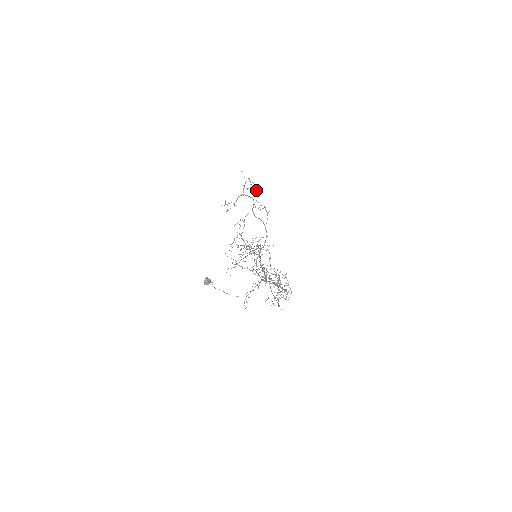
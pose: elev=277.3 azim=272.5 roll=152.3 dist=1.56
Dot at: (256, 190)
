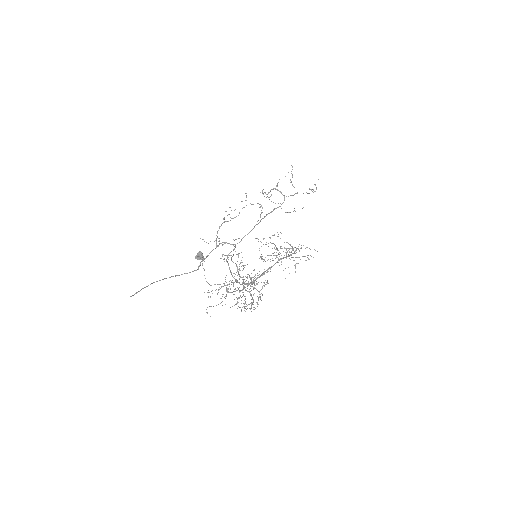
Dot at: occluded
